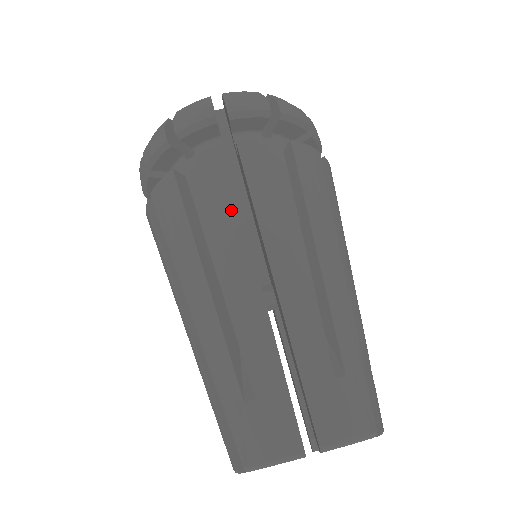
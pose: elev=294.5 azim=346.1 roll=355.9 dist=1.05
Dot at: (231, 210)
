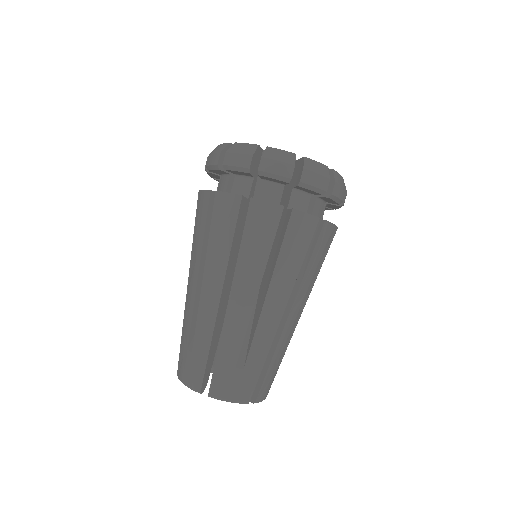
Dot at: (226, 243)
